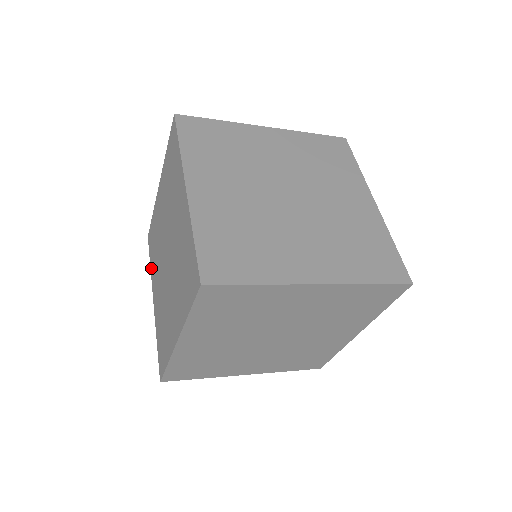
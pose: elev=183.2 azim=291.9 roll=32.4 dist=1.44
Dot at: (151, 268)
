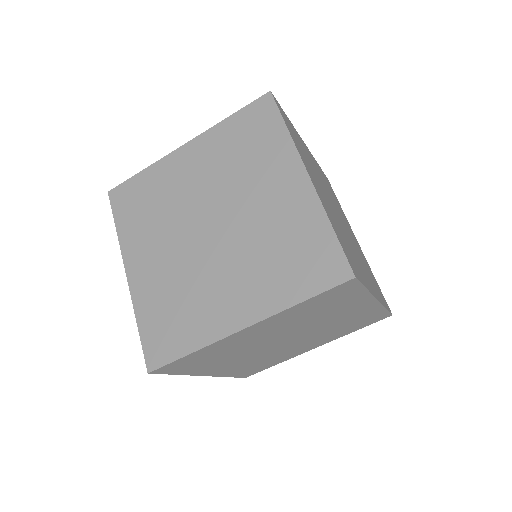
Dot at: occluded
